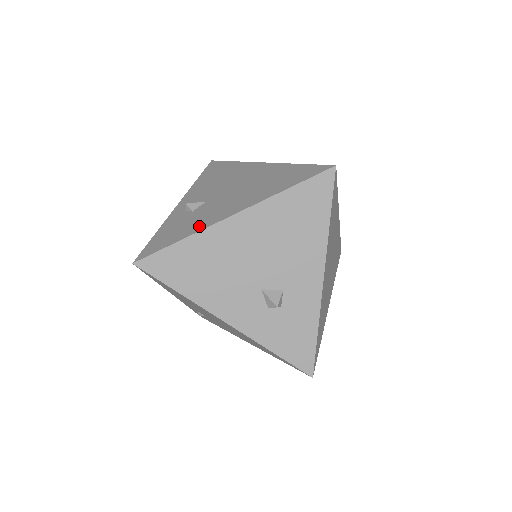
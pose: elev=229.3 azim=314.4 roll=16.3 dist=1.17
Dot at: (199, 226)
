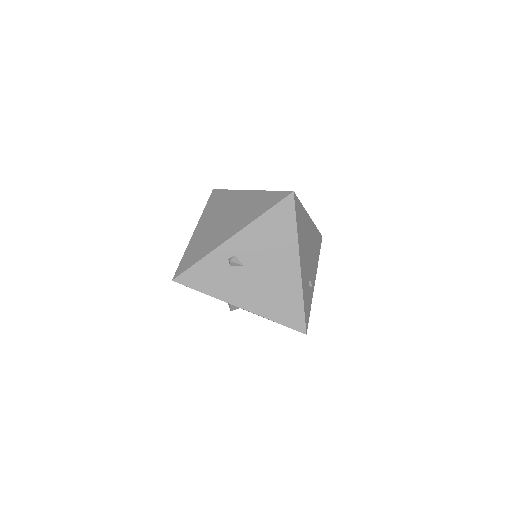
Dot at: (221, 293)
